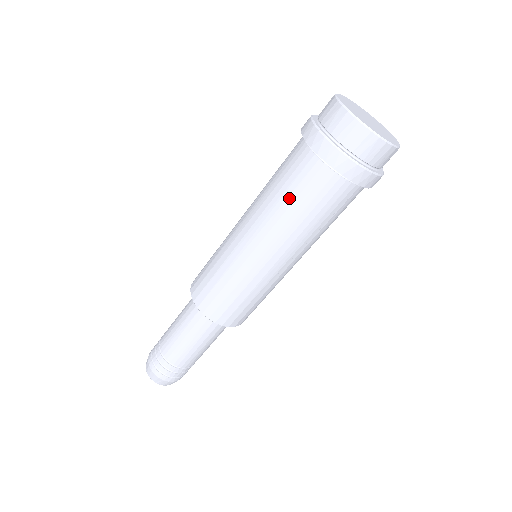
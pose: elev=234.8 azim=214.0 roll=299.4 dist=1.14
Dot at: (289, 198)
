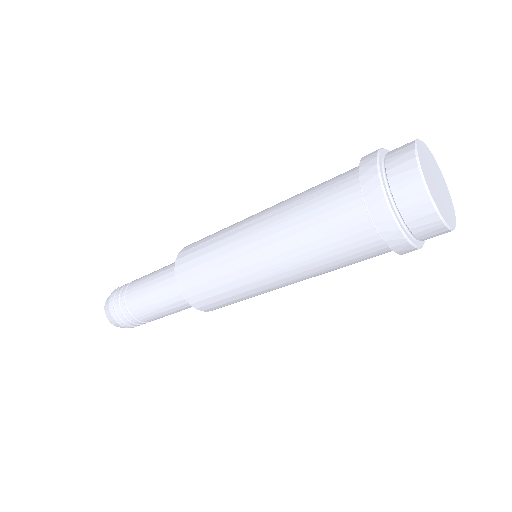
Dot at: (331, 258)
